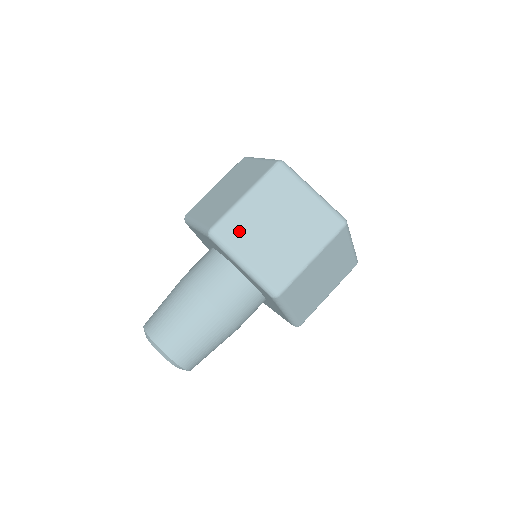
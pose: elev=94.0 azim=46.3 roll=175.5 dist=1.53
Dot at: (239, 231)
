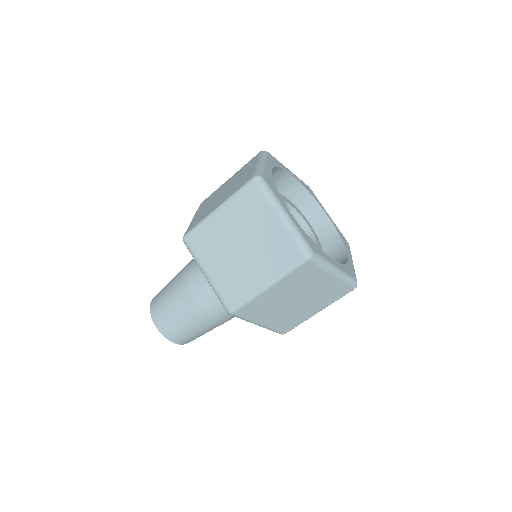
Dot at: (208, 200)
